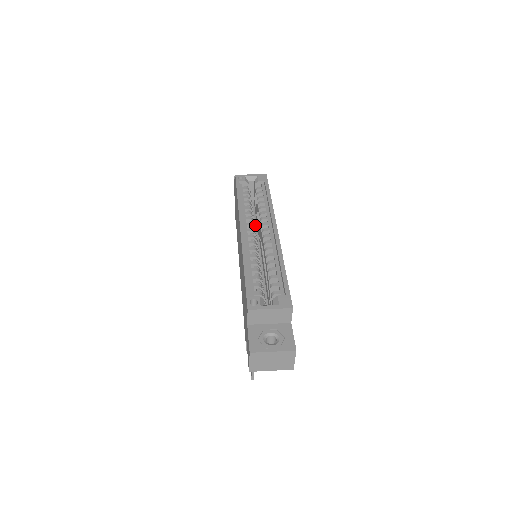
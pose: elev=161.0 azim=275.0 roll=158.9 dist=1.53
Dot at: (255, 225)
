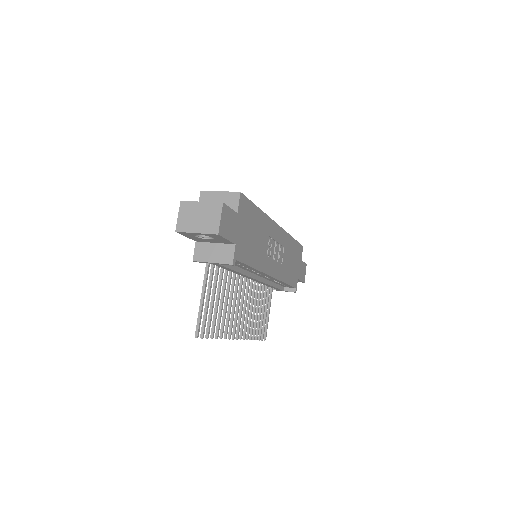
Dot at: occluded
